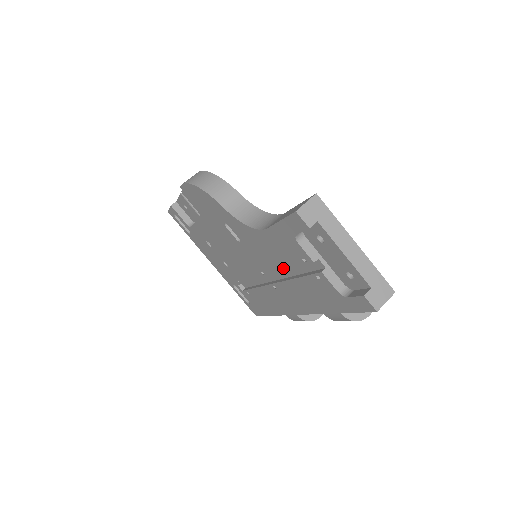
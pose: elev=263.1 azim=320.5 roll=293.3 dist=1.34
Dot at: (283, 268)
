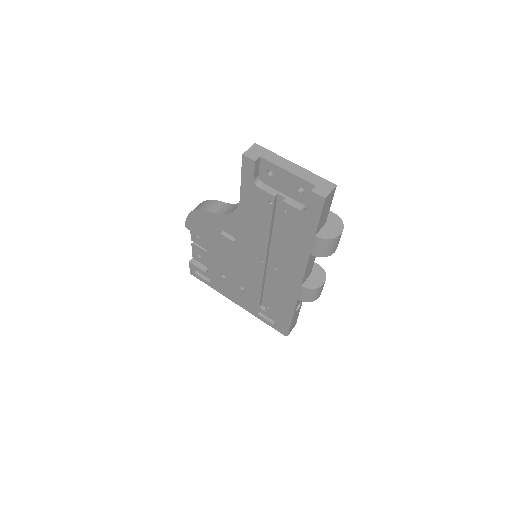
Dot at: (267, 233)
